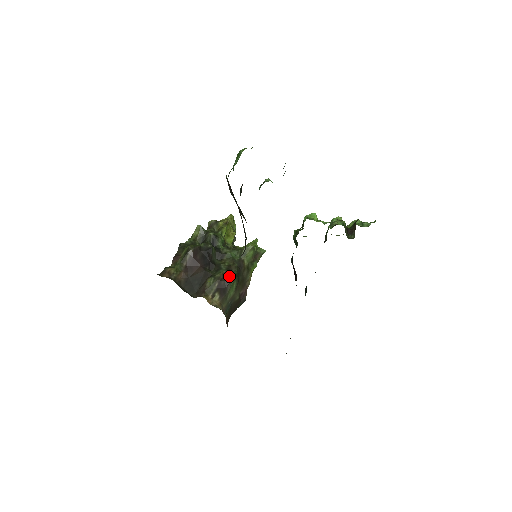
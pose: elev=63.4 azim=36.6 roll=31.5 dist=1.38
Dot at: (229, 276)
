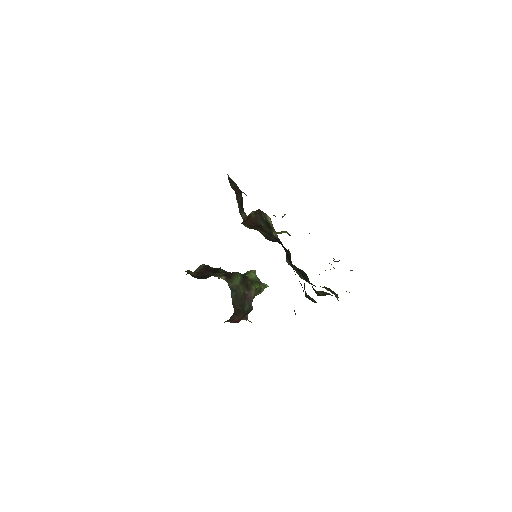
Dot at: occluded
